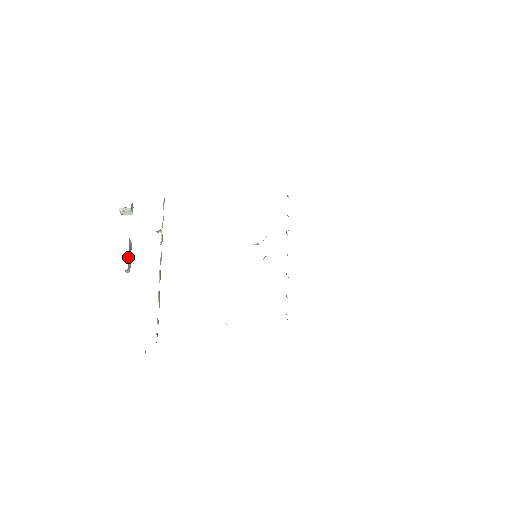
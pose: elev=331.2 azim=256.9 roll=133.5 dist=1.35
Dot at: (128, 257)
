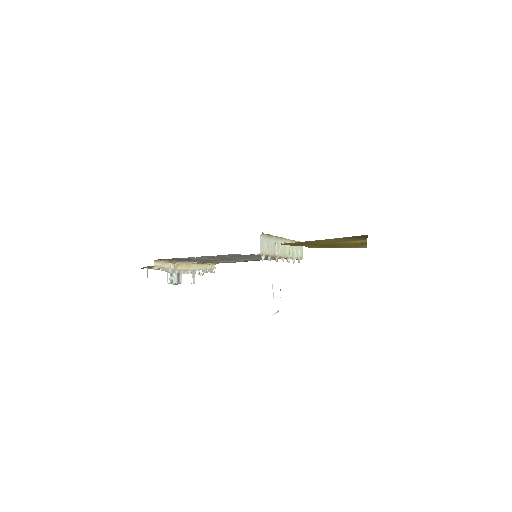
Dot at: occluded
